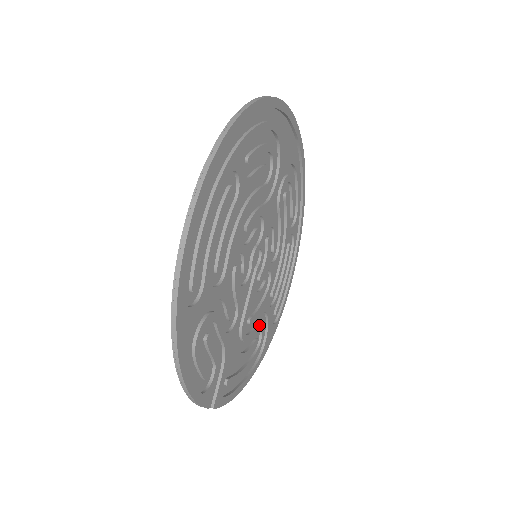
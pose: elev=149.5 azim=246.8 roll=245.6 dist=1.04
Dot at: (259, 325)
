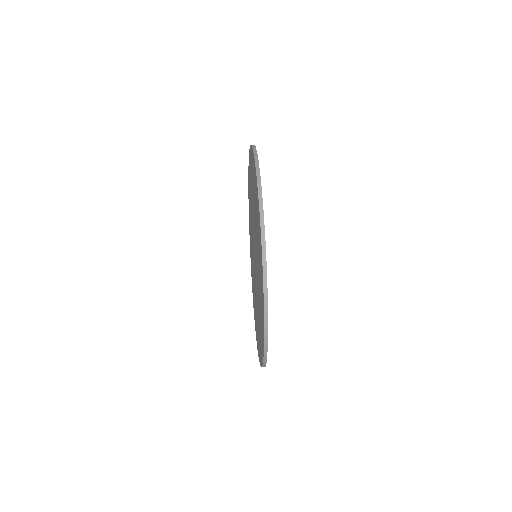
Dot at: occluded
